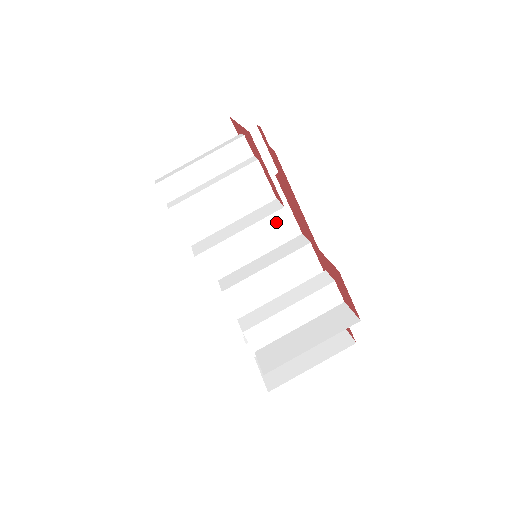
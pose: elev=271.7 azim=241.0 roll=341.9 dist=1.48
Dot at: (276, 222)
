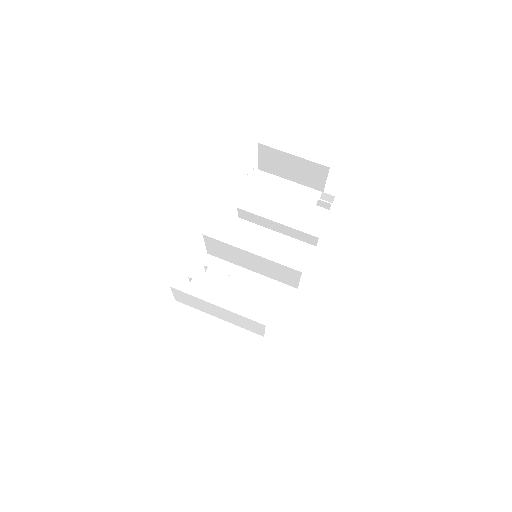
Dot at: occluded
